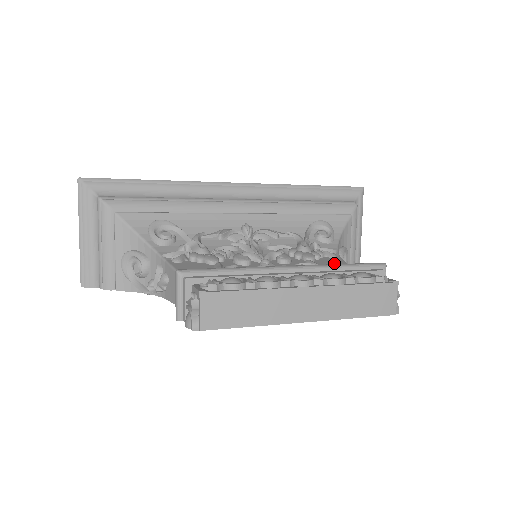
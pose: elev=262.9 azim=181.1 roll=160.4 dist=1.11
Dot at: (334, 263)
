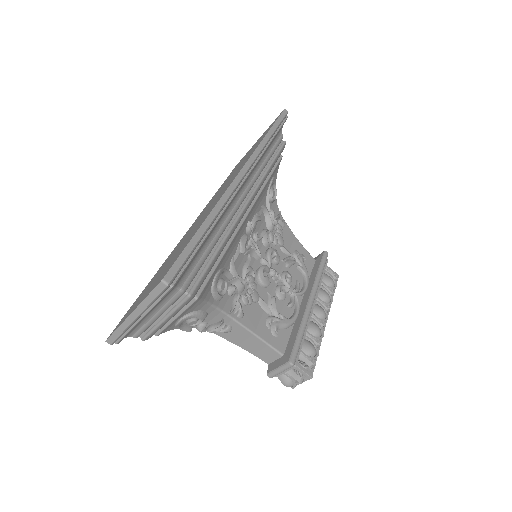
Dot at: (290, 239)
